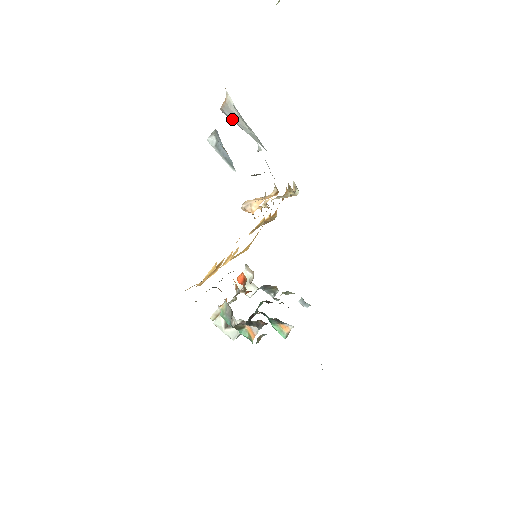
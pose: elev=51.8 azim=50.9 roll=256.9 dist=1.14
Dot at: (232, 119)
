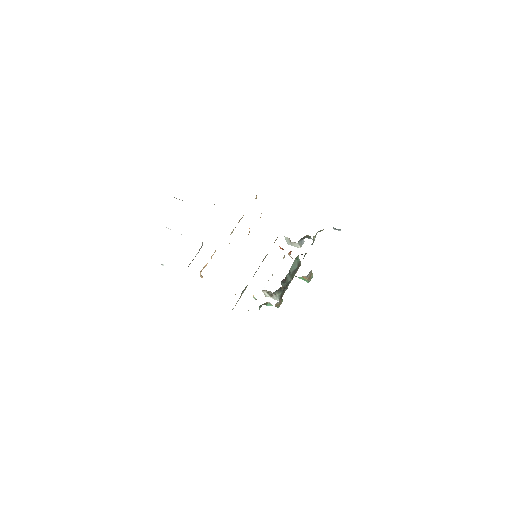
Dot at: occluded
